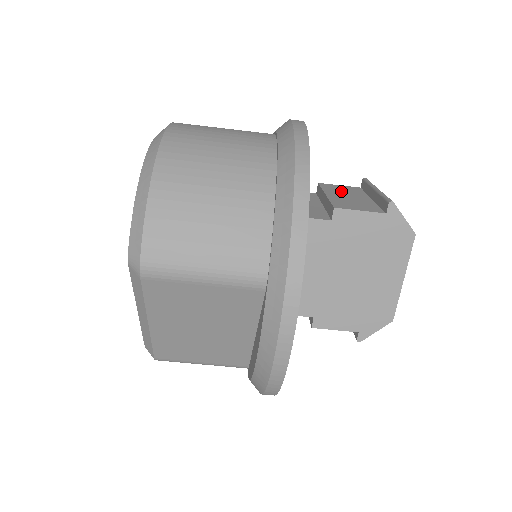
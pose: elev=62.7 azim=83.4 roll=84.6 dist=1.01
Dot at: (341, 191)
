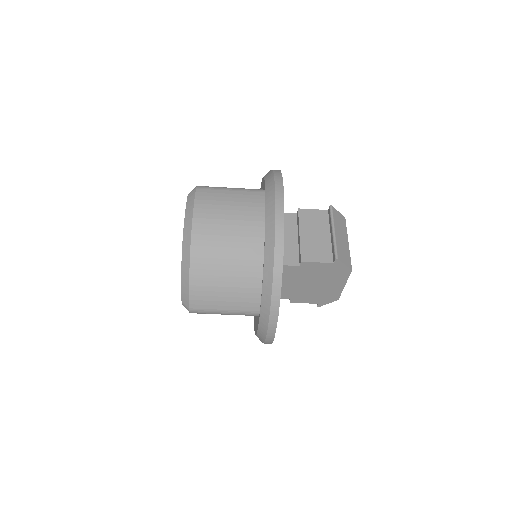
Dot at: (312, 224)
